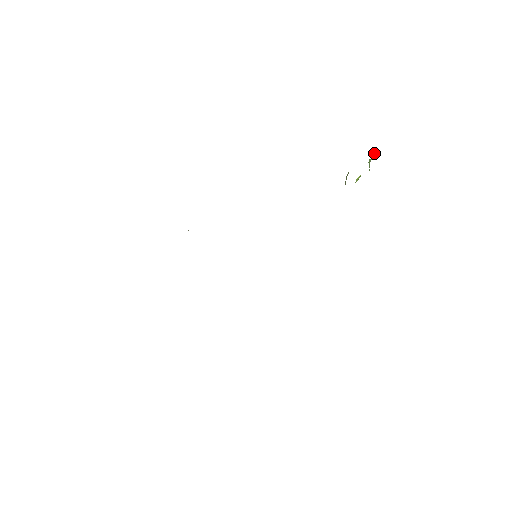
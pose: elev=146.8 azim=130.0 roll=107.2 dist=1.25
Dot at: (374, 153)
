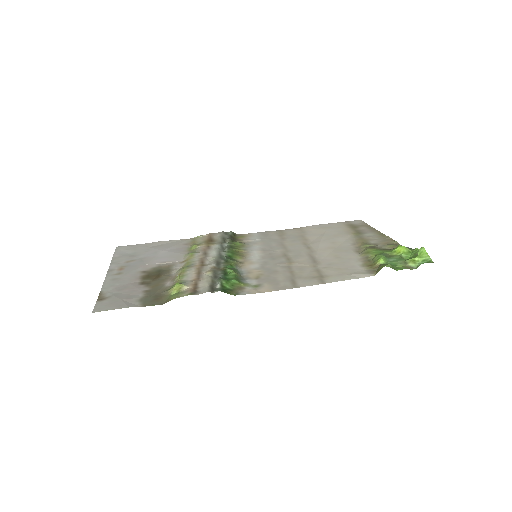
Dot at: (418, 265)
